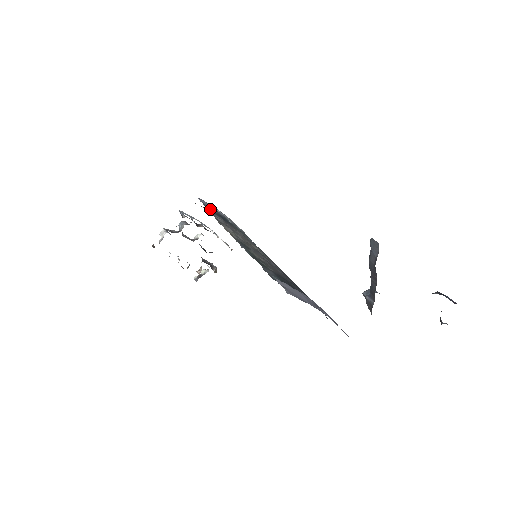
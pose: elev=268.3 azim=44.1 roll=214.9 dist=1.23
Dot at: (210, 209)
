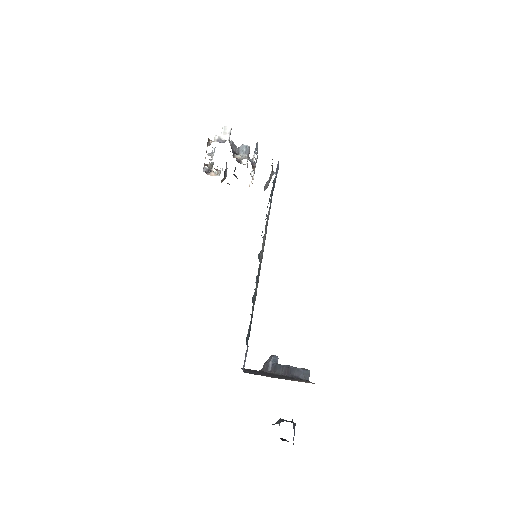
Dot at: (274, 181)
